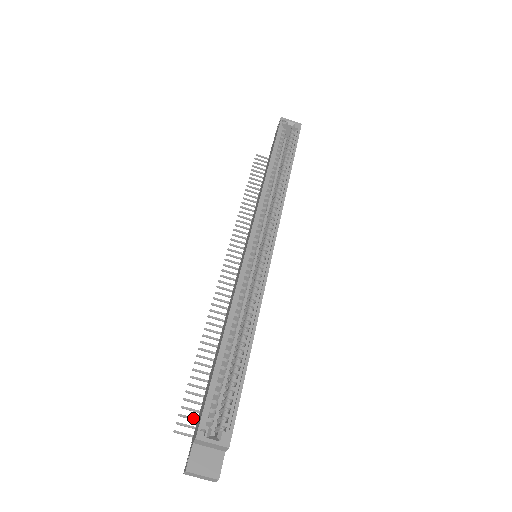
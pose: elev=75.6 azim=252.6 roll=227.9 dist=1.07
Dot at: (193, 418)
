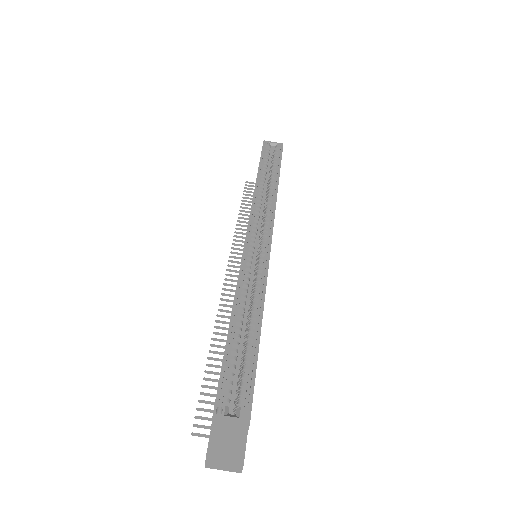
Dot at: (211, 418)
